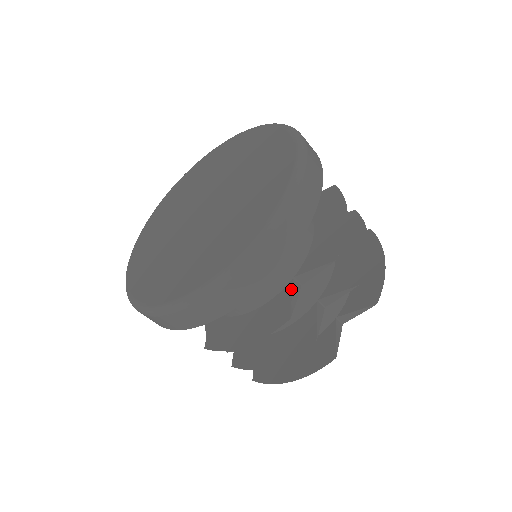
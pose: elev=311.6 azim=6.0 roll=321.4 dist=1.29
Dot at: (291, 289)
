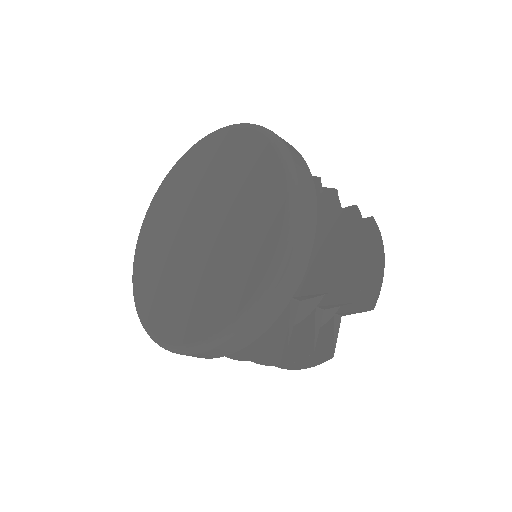
Dot at: (289, 312)
